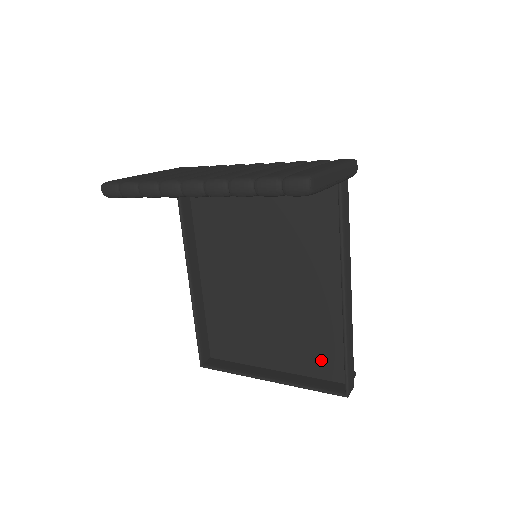
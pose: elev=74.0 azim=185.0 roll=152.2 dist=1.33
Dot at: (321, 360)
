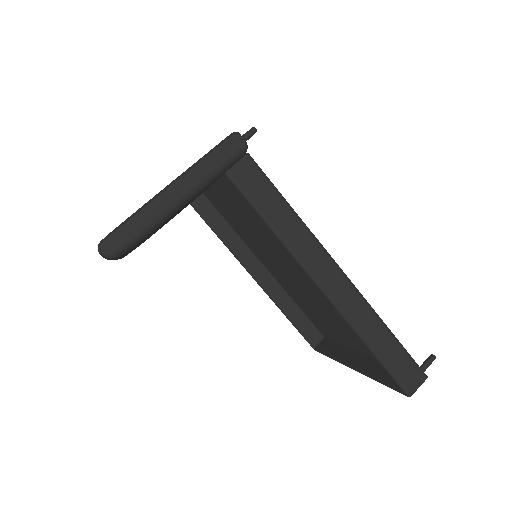
Dot at: occluded
